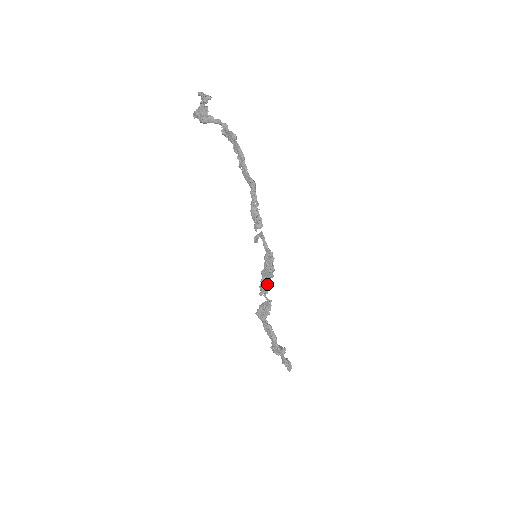
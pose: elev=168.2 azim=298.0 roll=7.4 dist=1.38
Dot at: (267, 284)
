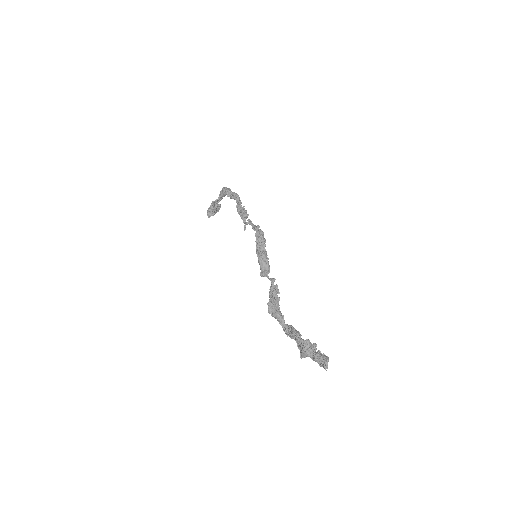
Dot at: (262, 256)
